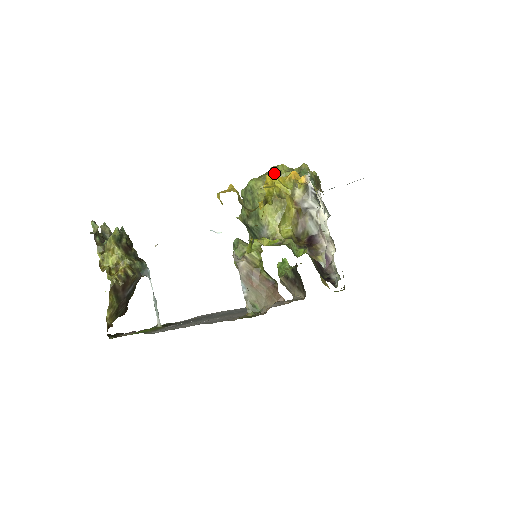
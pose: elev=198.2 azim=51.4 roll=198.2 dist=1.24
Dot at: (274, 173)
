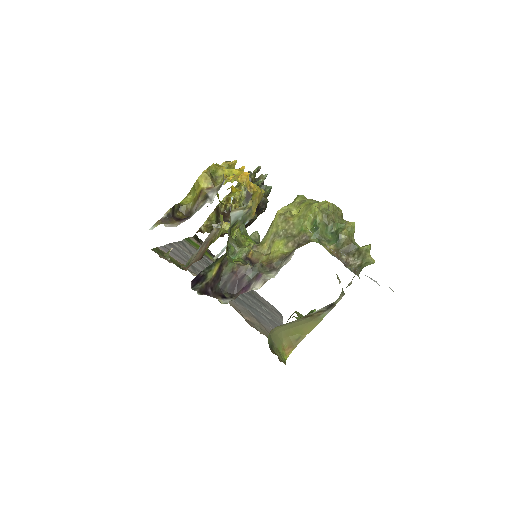
Dot at: (313, 202)
